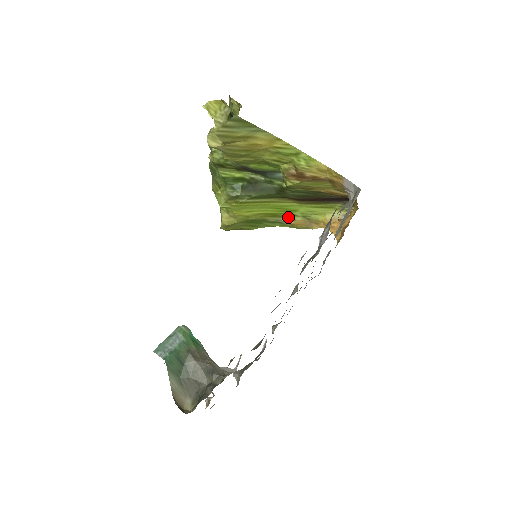
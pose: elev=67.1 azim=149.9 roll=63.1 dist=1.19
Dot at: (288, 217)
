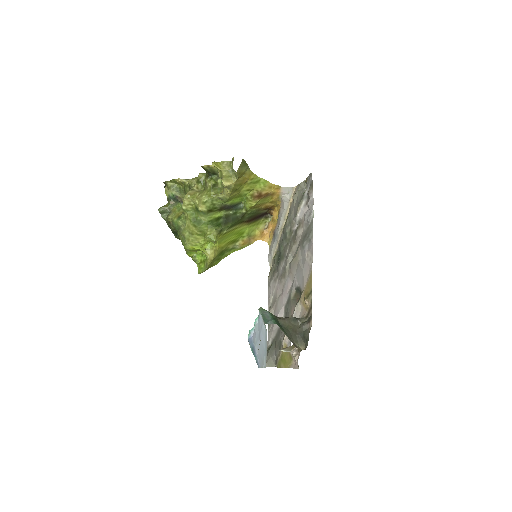
Dot at: (239, 240)
